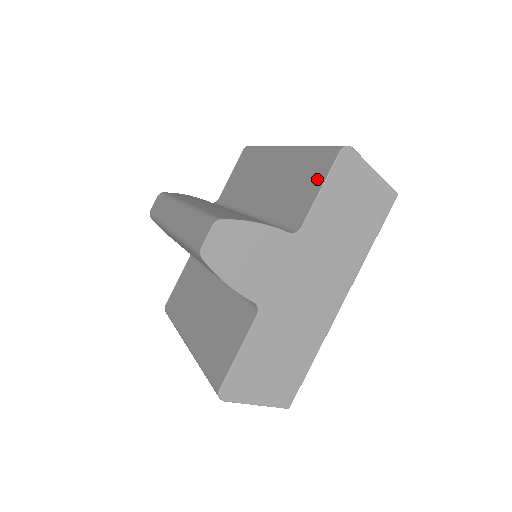
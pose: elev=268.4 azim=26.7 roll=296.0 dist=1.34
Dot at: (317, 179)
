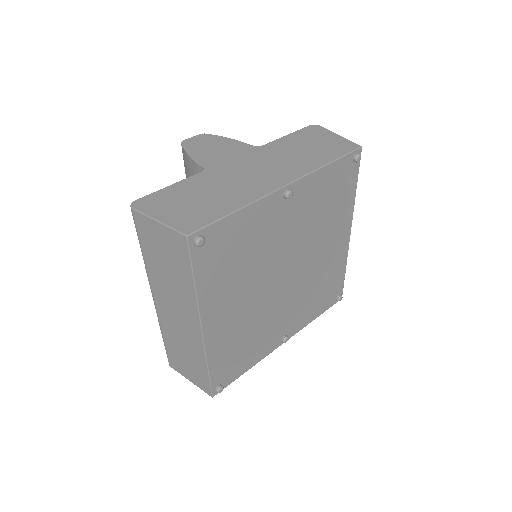
Dot at: occluded
